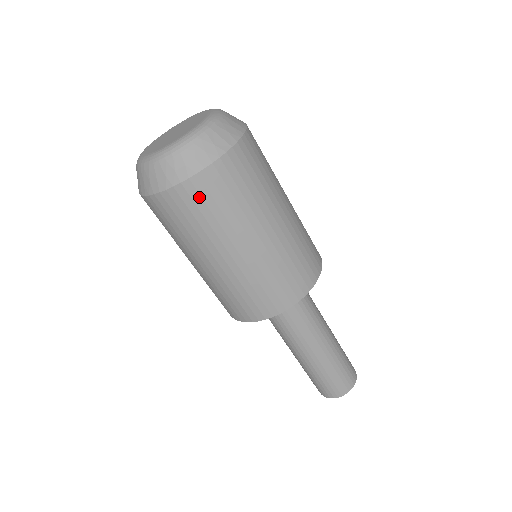
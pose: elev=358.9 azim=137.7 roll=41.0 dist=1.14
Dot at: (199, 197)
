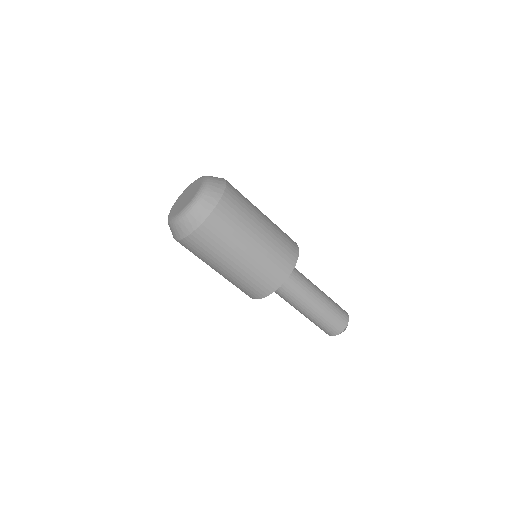
Dot at: (203, 239)
